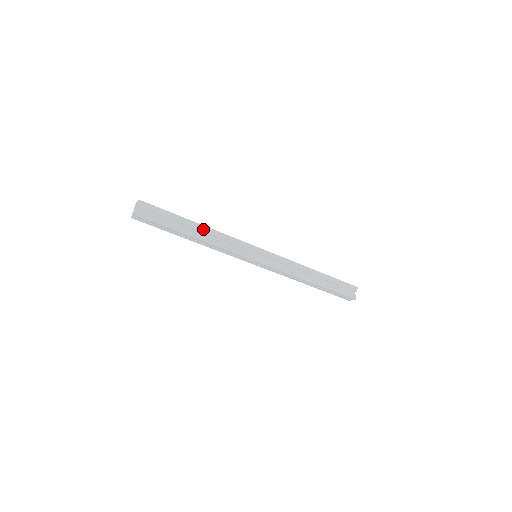
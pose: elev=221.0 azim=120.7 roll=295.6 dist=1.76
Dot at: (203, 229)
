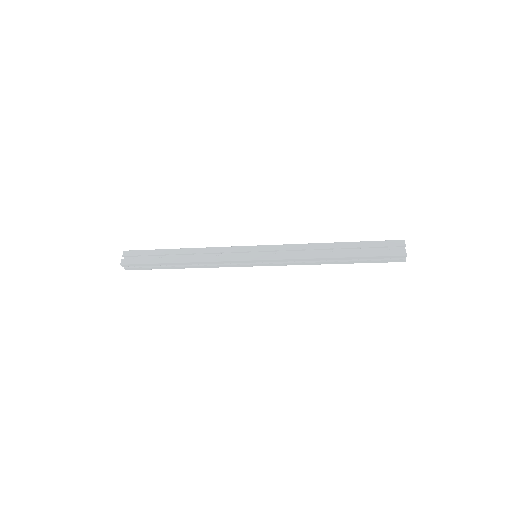
Dot at: (188, 251)
